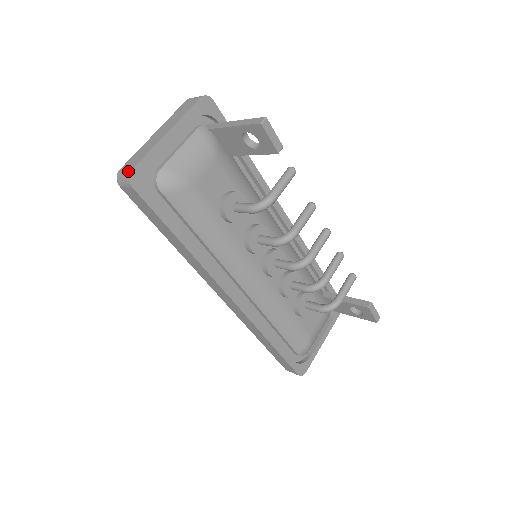
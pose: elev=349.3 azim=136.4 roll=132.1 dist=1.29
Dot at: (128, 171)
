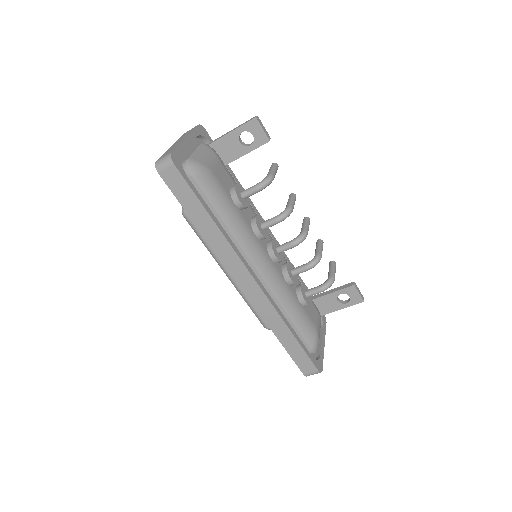
Dot at: (168, 154)
